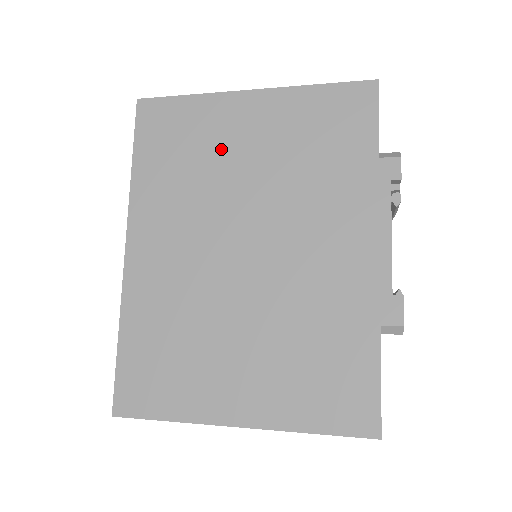
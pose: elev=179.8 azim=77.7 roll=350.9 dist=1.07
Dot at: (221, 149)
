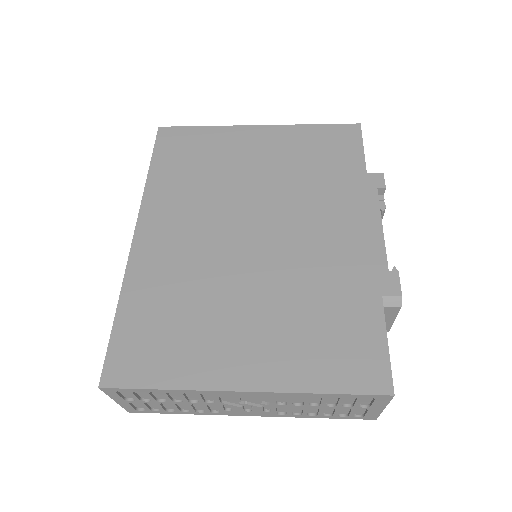
Dot at: (232, 162)
